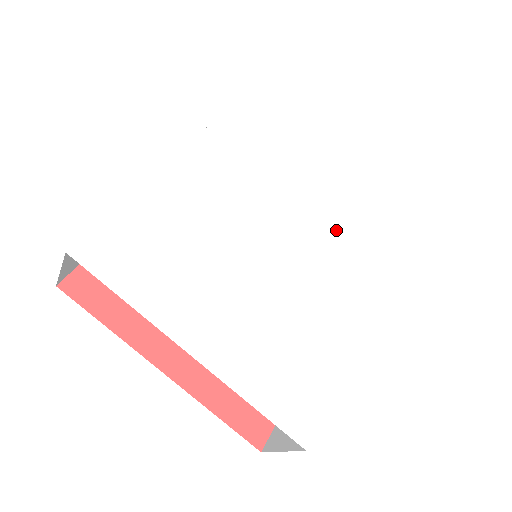
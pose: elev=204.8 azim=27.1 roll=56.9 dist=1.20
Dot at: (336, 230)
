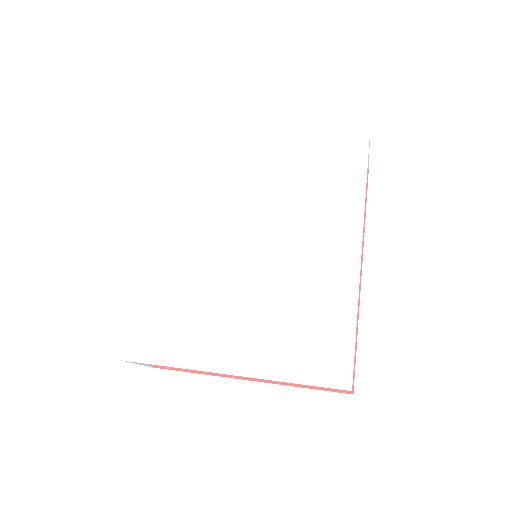
Dot at: (296, 192)
